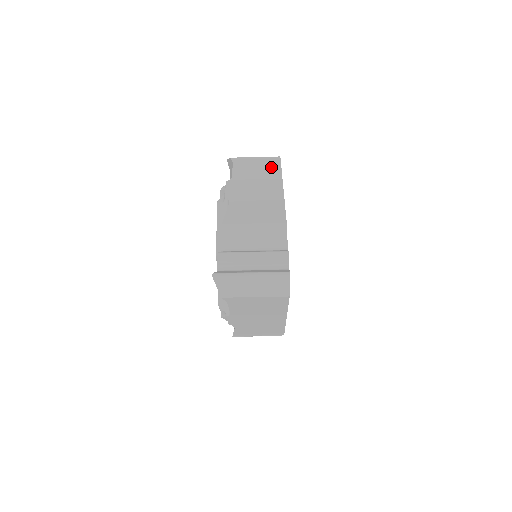
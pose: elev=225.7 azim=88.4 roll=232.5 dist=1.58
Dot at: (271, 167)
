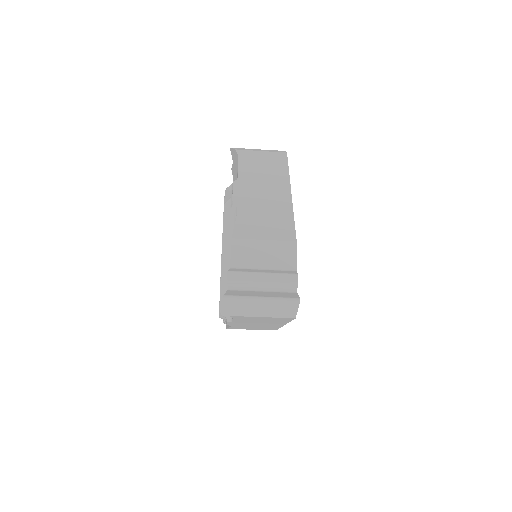
Dot at: (278, 166)
